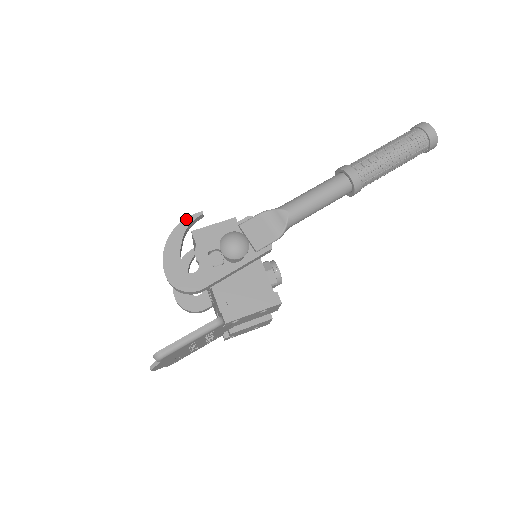
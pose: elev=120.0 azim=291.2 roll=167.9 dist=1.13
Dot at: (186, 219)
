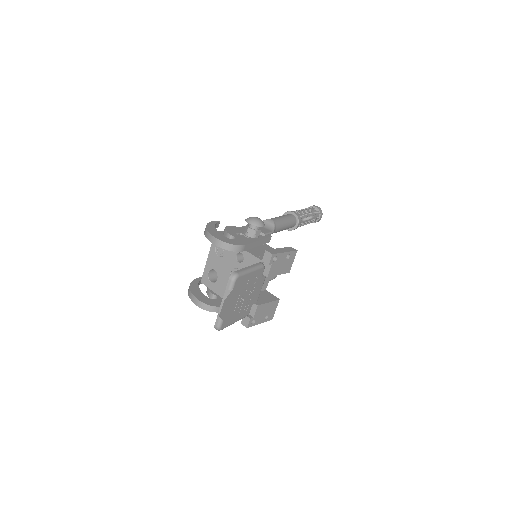
Dot at: (211, 222)
